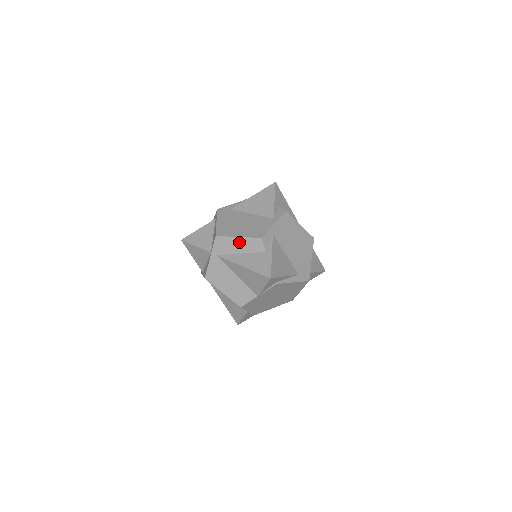
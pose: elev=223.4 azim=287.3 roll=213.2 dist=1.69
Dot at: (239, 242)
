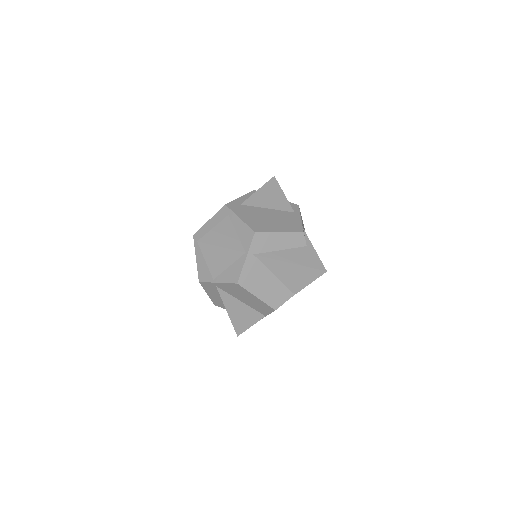
Dot at: (280, 237)
